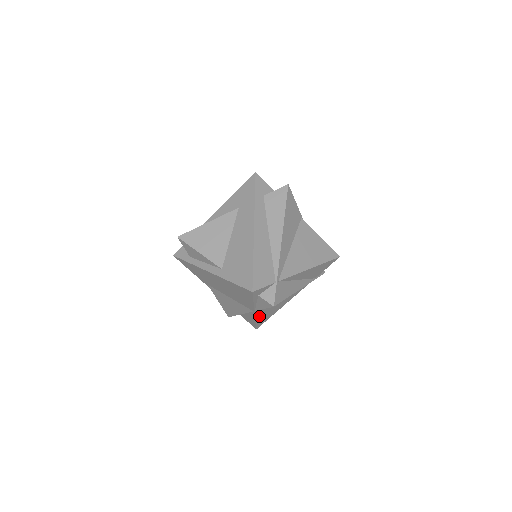
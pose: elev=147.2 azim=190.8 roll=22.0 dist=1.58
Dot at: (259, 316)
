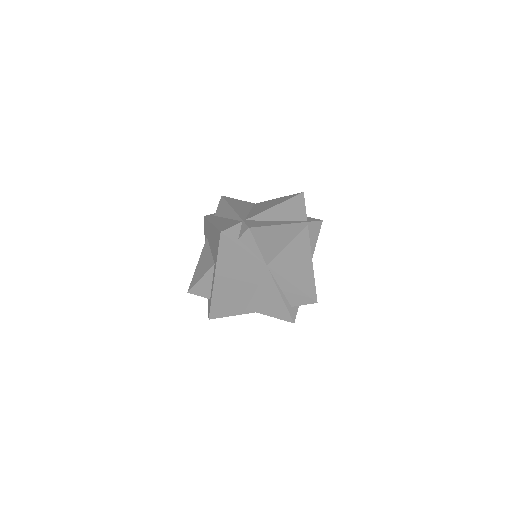
Dot at: (289, 277)
